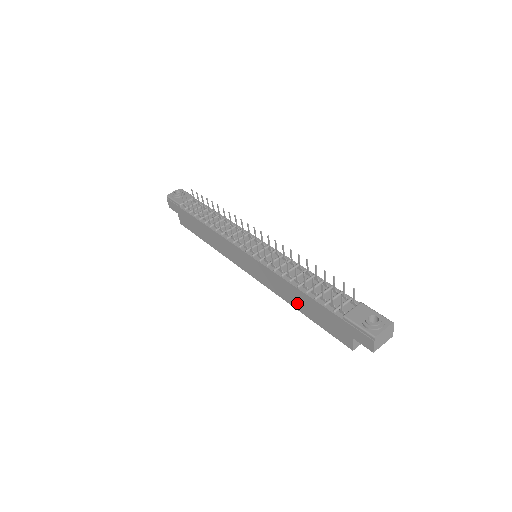
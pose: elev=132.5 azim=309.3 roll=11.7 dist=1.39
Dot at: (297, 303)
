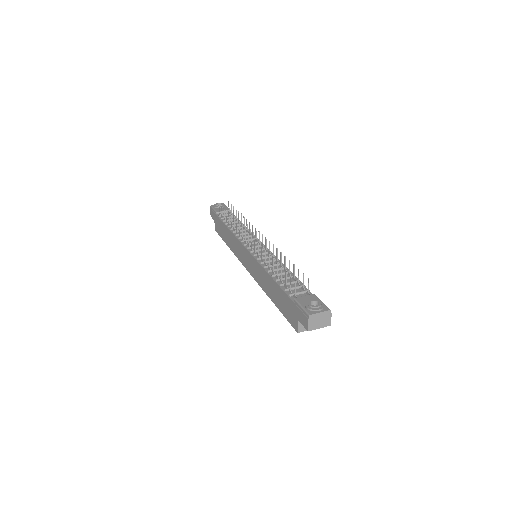
Dot at: (270, 292)
